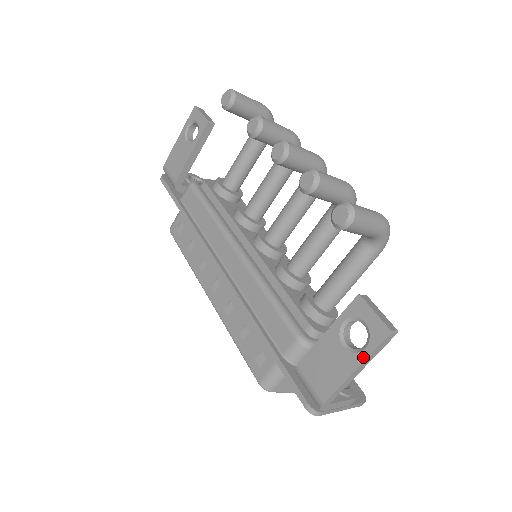
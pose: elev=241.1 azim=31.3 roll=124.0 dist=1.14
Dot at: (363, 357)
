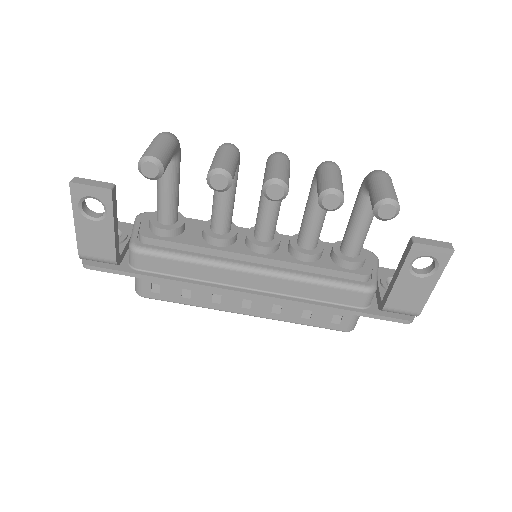
Dot at: (439, 274)
